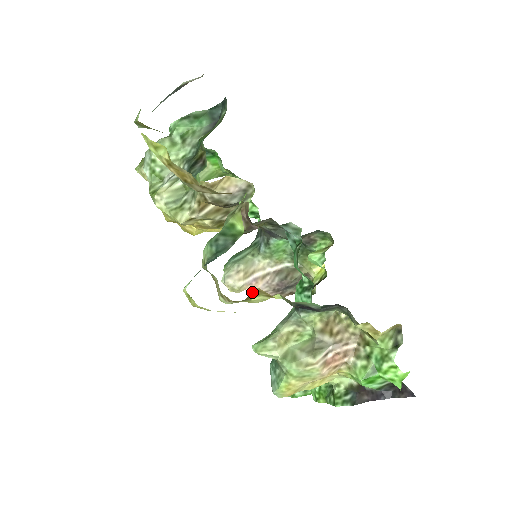
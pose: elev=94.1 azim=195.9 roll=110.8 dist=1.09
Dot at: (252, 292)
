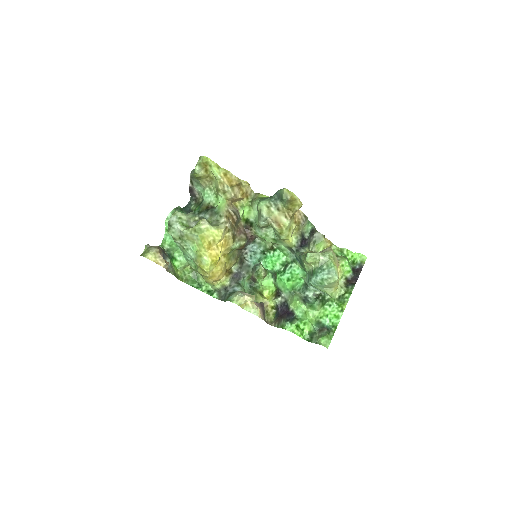
Dot at: occluded
